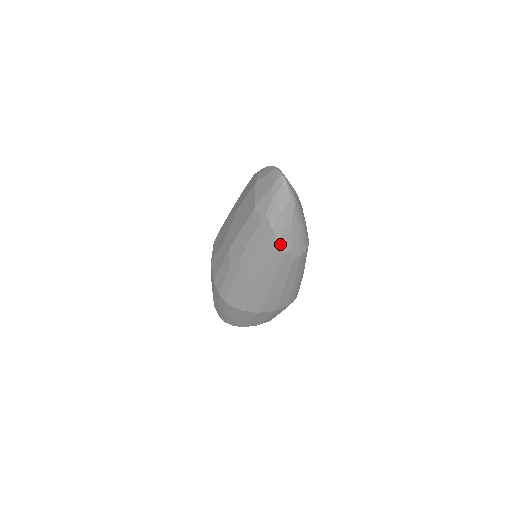
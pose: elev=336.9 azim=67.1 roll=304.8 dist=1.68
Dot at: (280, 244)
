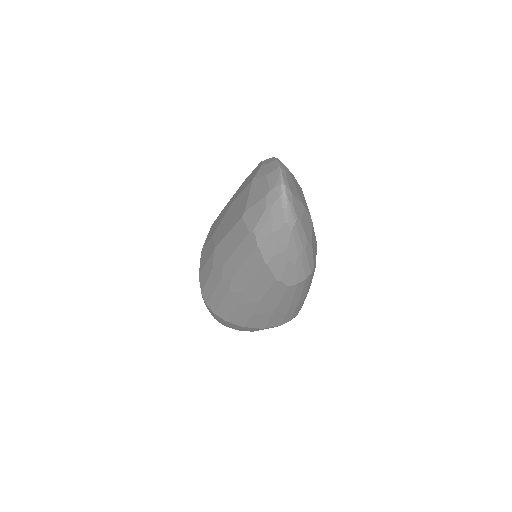
Dot at: (269, 269)
